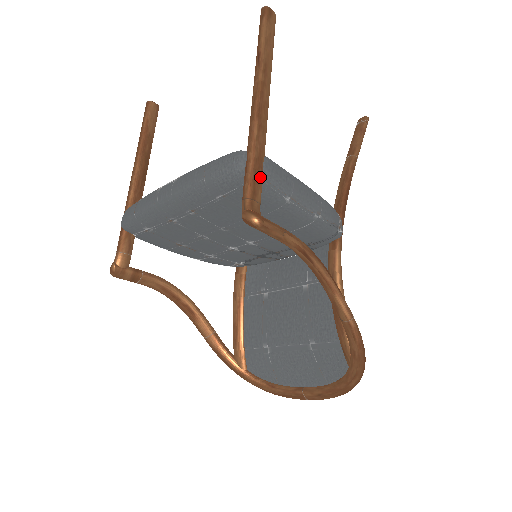
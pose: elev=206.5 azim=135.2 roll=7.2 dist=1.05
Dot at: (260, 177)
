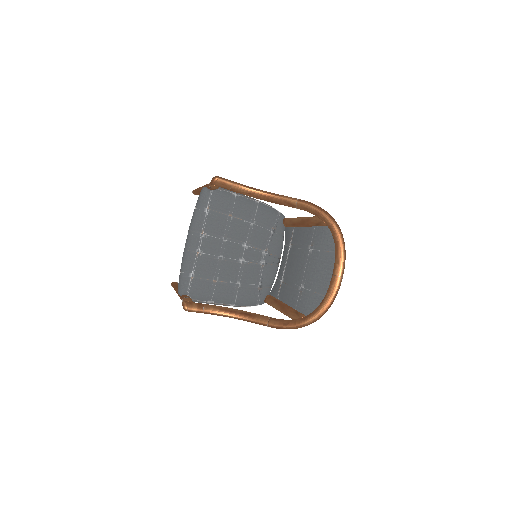
Dot at: occluded
